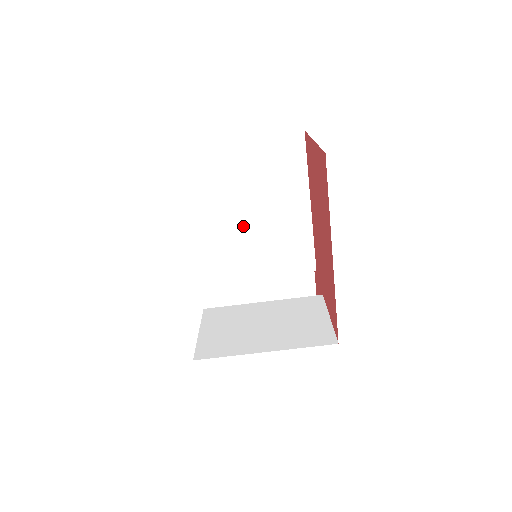
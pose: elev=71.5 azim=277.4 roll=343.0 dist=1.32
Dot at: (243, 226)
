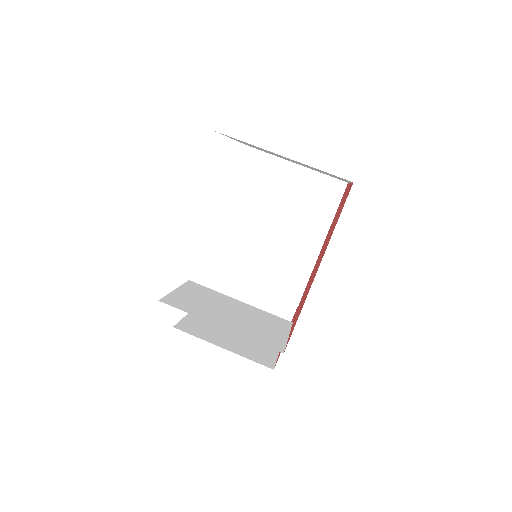
Dot at: (259, 234)
